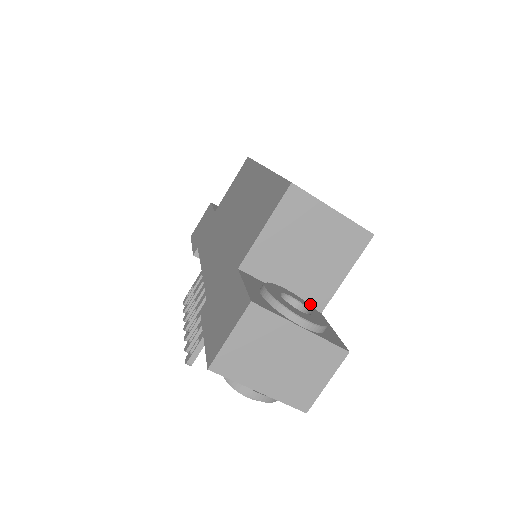
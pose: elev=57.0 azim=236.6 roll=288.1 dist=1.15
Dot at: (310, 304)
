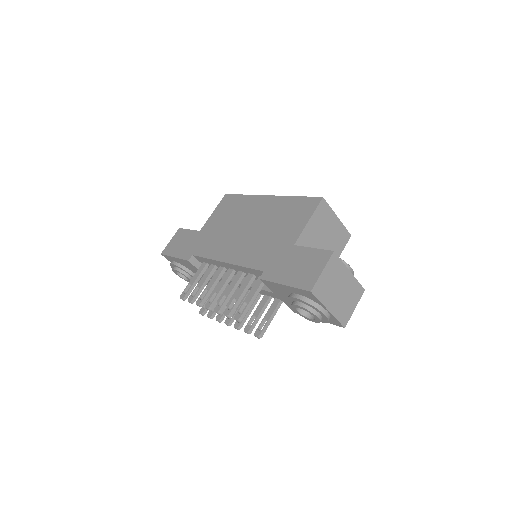
Dot at: occluded
